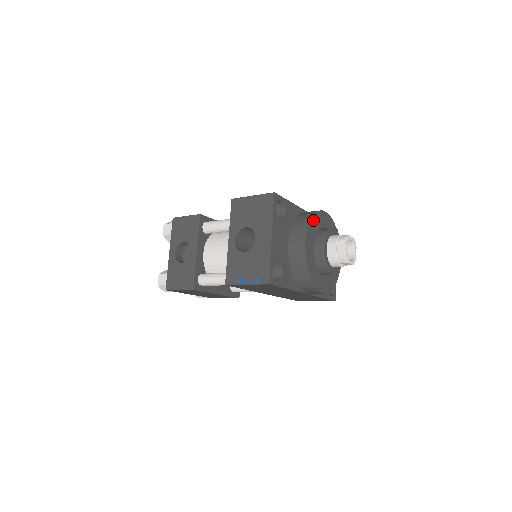
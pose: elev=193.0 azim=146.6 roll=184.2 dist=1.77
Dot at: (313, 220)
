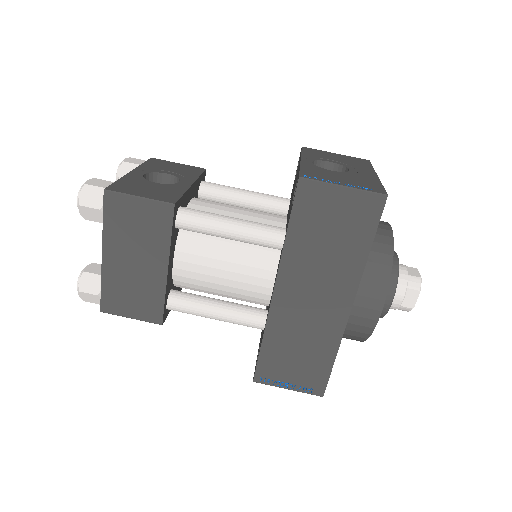
Dot at: occluded
